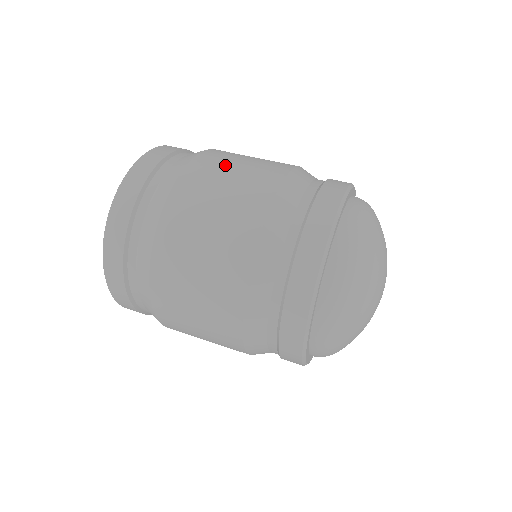
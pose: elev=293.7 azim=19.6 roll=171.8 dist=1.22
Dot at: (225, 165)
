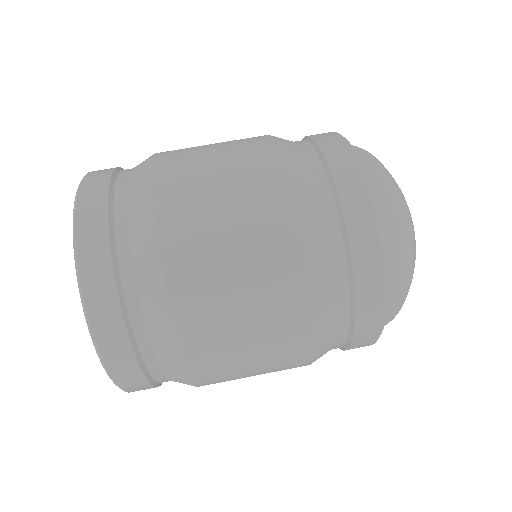
Dot at: (200, 178)
